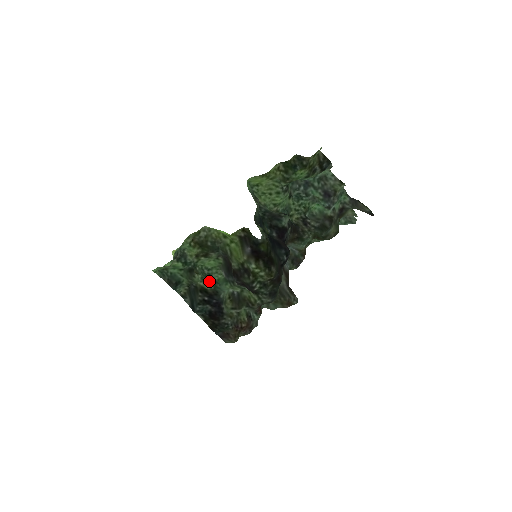
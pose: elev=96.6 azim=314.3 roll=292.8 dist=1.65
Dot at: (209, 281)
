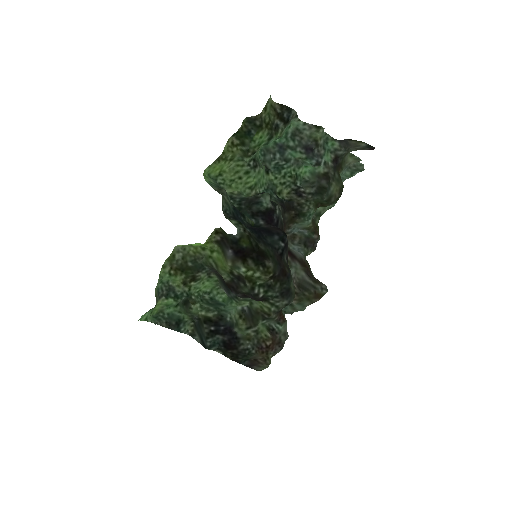
Dot at: (210, 307)
